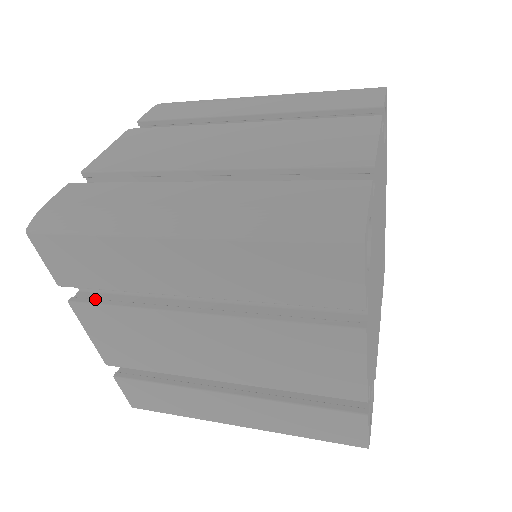
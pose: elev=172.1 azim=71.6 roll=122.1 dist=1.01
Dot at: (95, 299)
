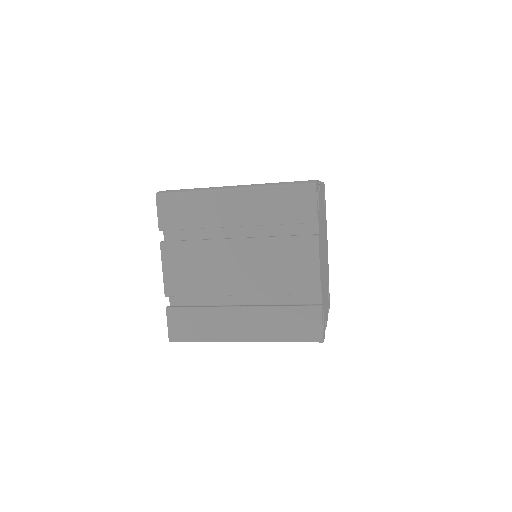
Dot at: occluded
